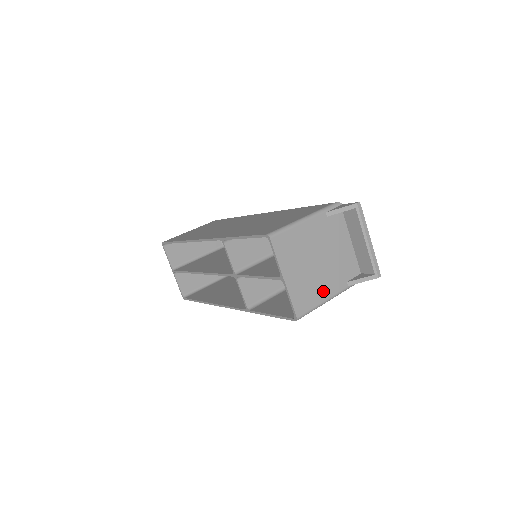
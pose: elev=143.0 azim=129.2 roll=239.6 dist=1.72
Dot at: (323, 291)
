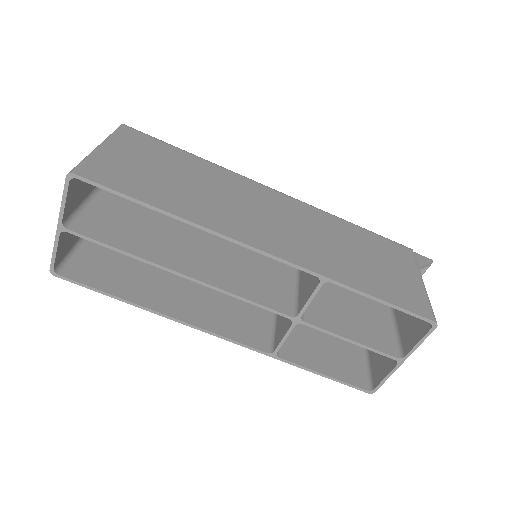
Dot at: occluded
